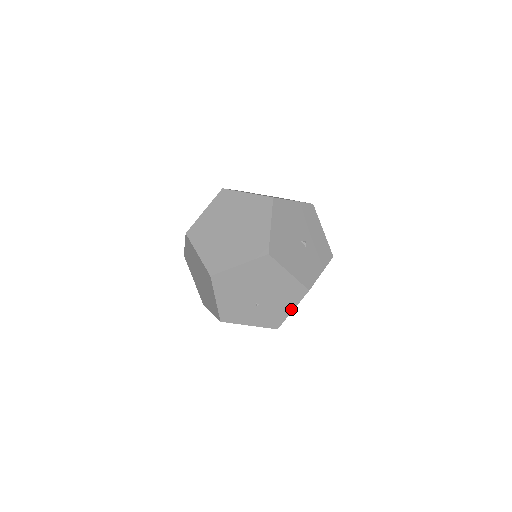
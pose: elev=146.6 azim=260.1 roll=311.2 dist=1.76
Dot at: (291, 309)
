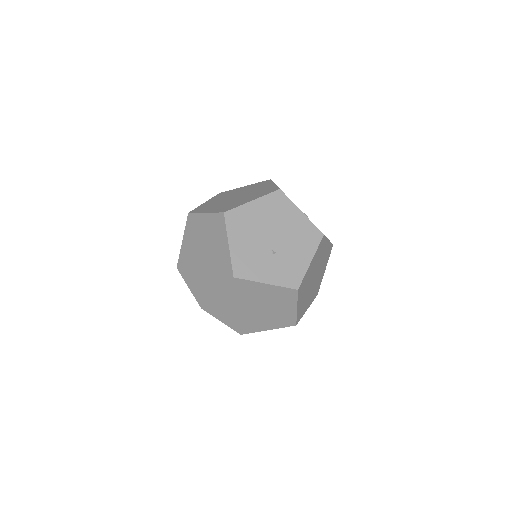
Dot at: (309, 260)
